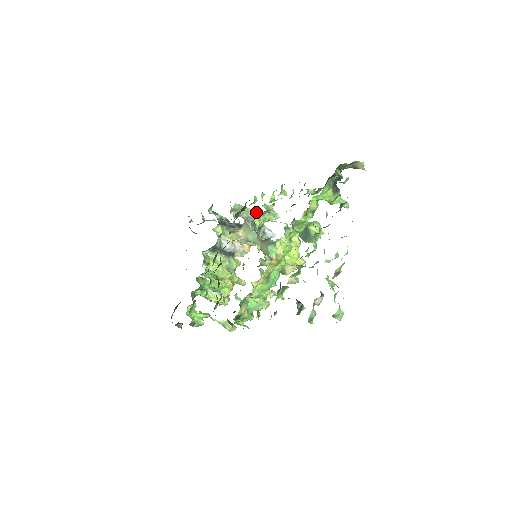
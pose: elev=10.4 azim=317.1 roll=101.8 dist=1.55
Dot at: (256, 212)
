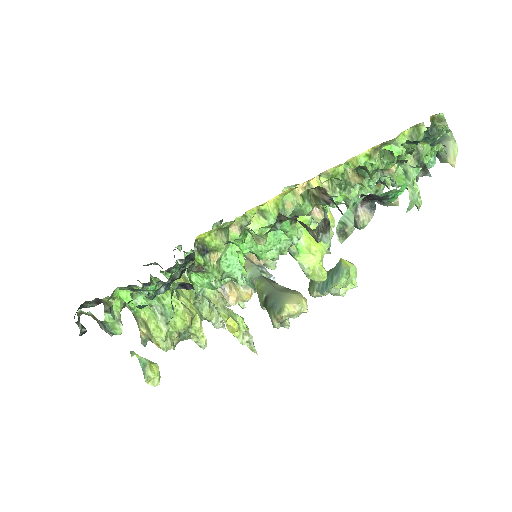
Dot at: occluded
